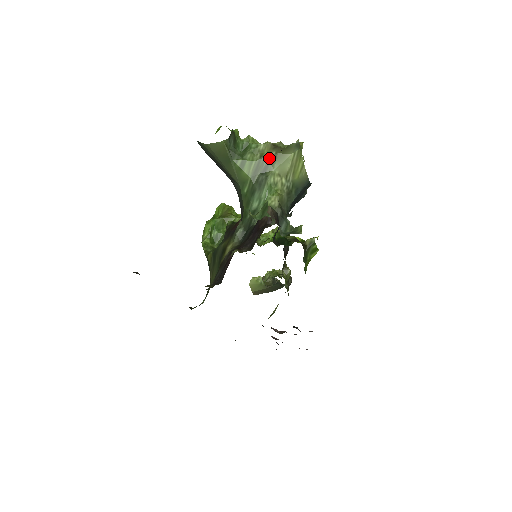
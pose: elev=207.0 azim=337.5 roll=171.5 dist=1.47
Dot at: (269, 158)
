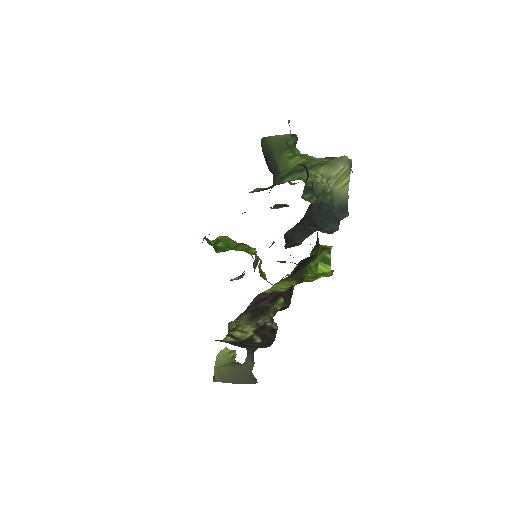
Dot at: (319, 163)
